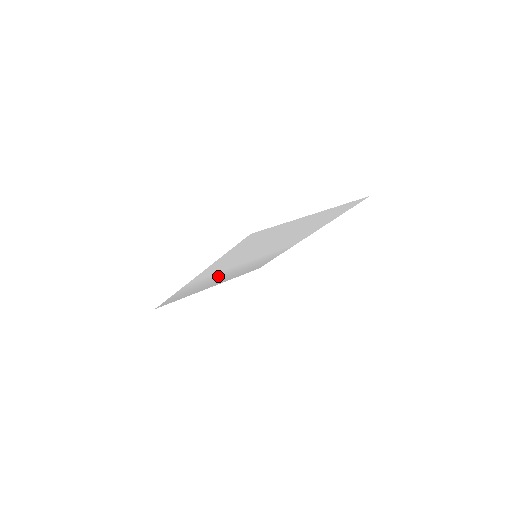
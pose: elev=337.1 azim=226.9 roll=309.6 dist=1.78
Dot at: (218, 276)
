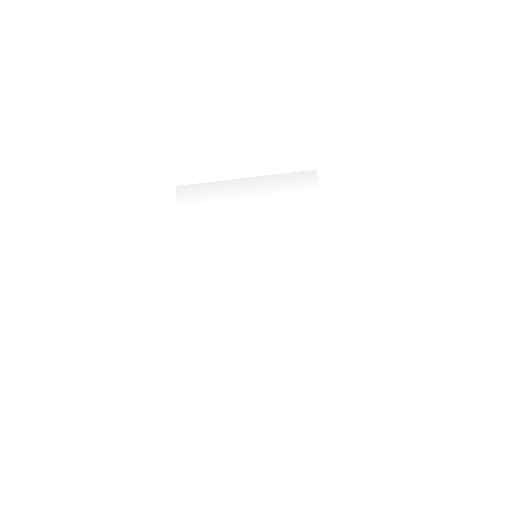
Dot at: (228, 224)
